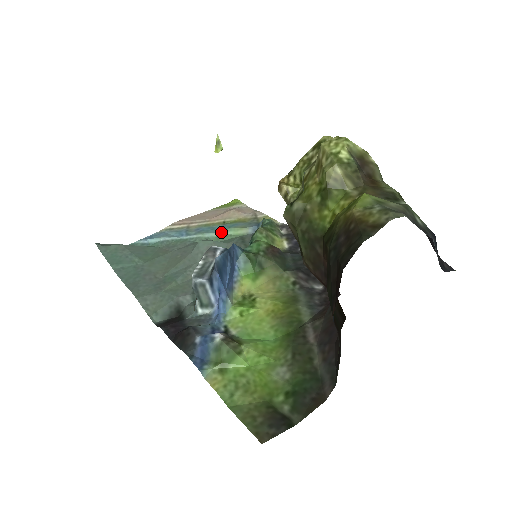
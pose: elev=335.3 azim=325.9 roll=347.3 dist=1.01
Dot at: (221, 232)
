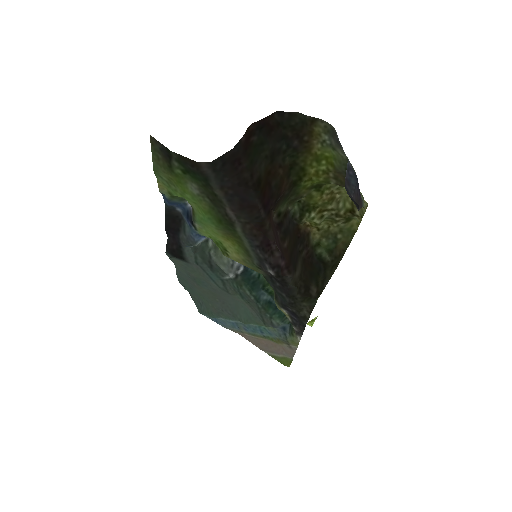
Dot at: (256, 325)
